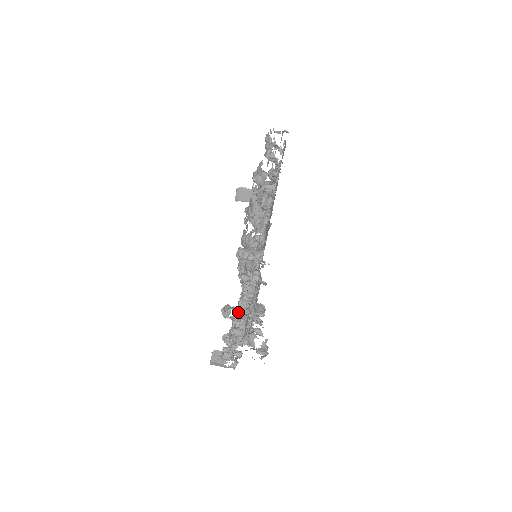
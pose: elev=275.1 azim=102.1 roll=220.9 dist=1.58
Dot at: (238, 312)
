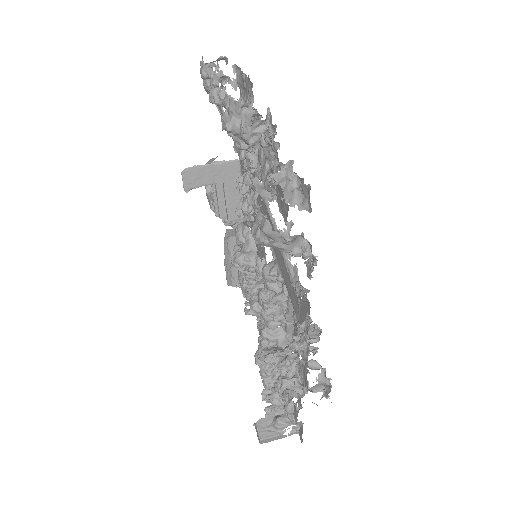
Dot at: (284, 353)
